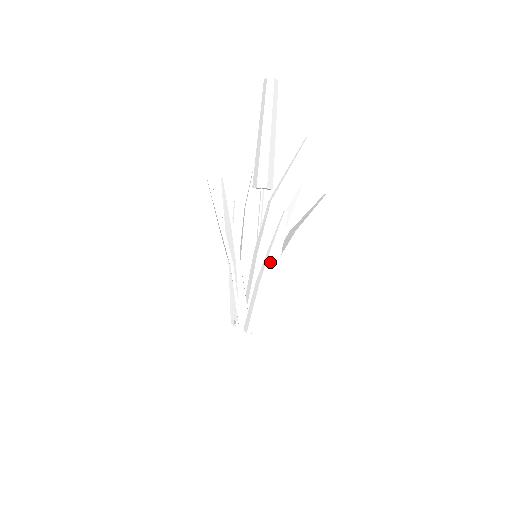
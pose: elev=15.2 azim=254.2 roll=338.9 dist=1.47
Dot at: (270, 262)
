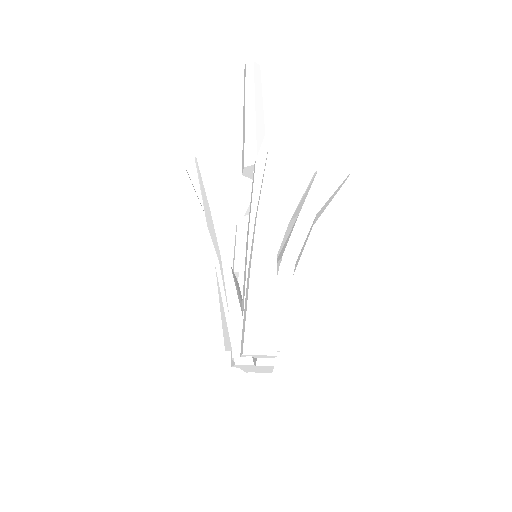
Dot at: (261, 230)
